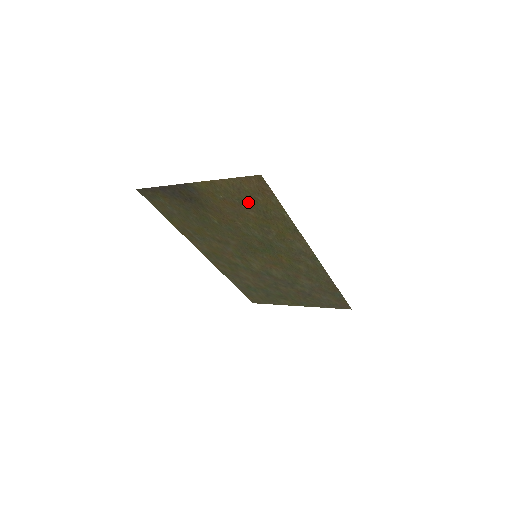
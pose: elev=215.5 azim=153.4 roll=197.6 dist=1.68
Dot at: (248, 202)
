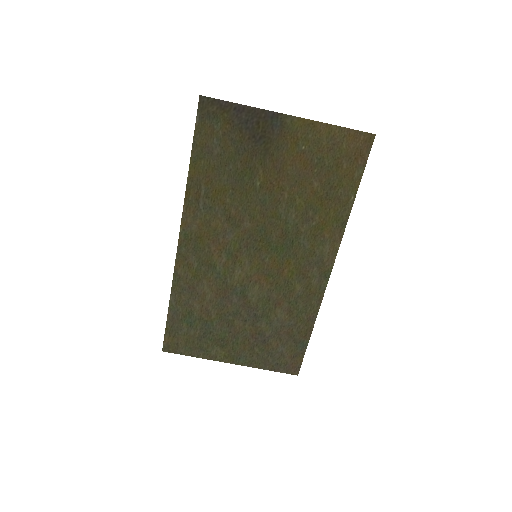
Dot at: (327, 166)
